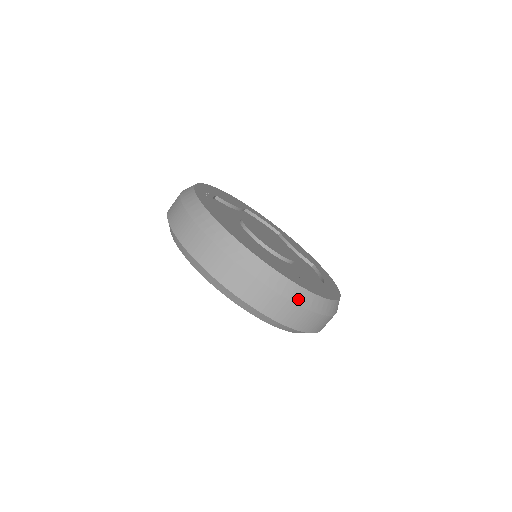
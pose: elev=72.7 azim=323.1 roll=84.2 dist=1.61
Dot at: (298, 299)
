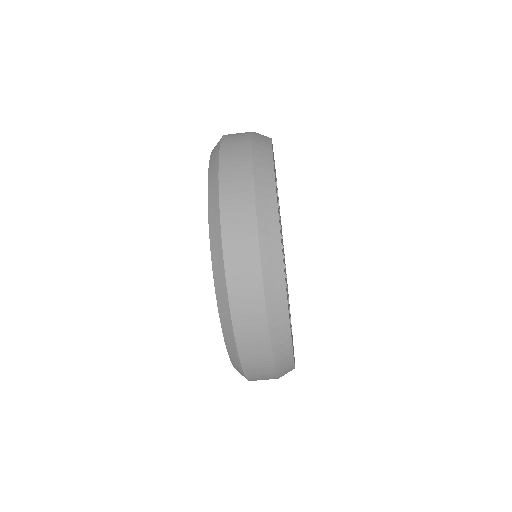
Dot at: (271, 291)
